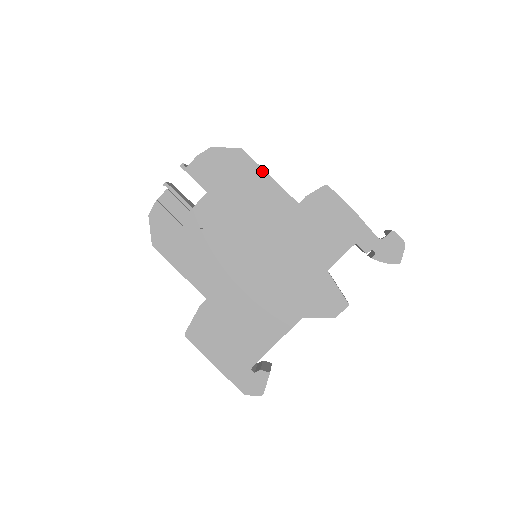
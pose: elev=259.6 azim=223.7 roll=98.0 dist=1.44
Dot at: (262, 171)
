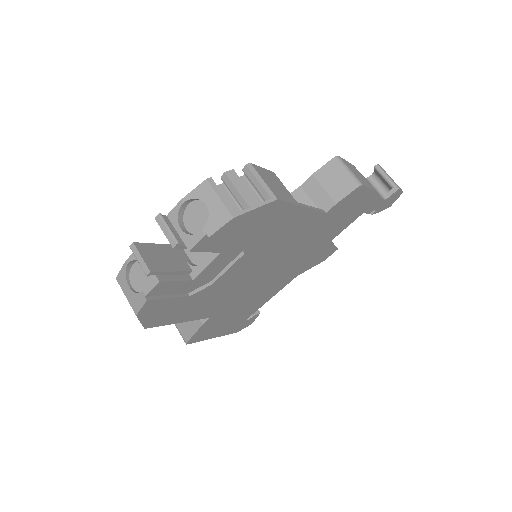
Dot at: (297, 208)
